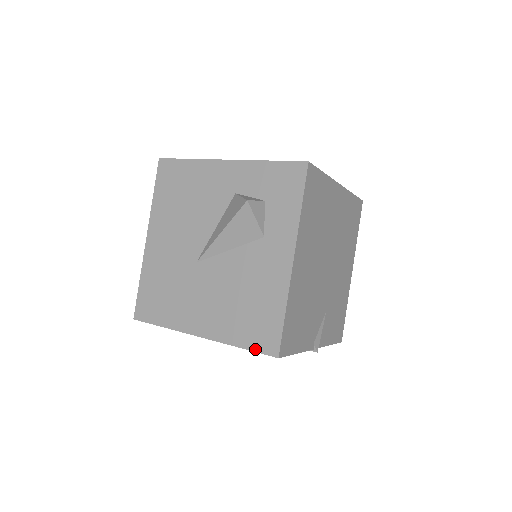
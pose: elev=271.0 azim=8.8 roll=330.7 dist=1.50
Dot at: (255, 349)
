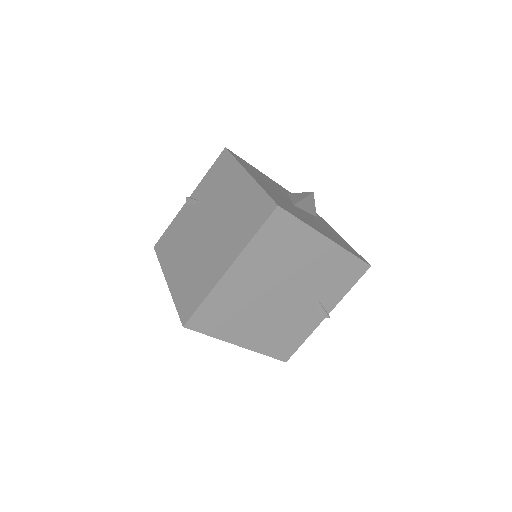
Dot at: occluded
